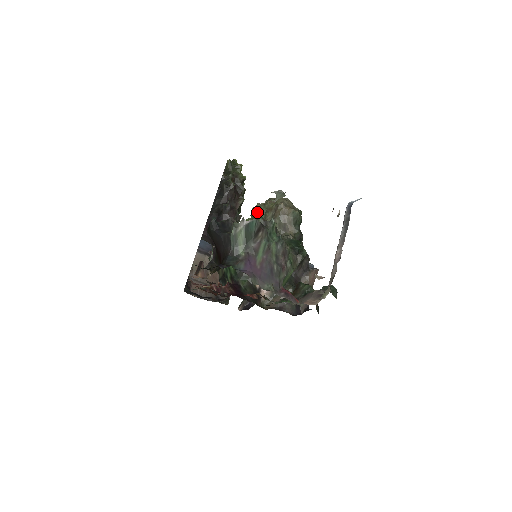
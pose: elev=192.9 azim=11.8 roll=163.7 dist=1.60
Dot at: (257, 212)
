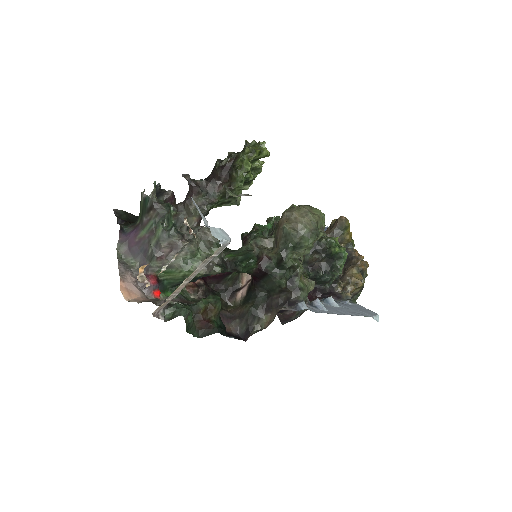
Dot at: occluded
